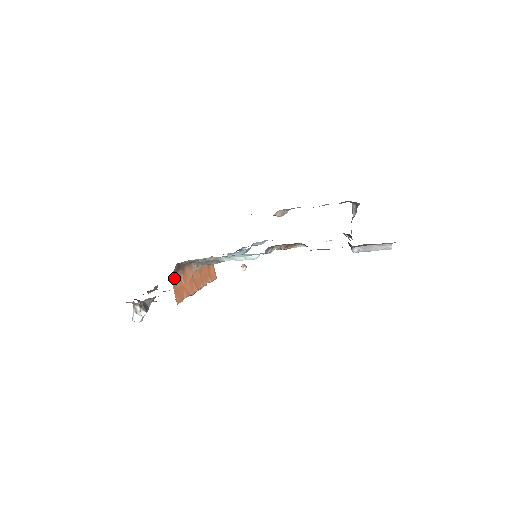
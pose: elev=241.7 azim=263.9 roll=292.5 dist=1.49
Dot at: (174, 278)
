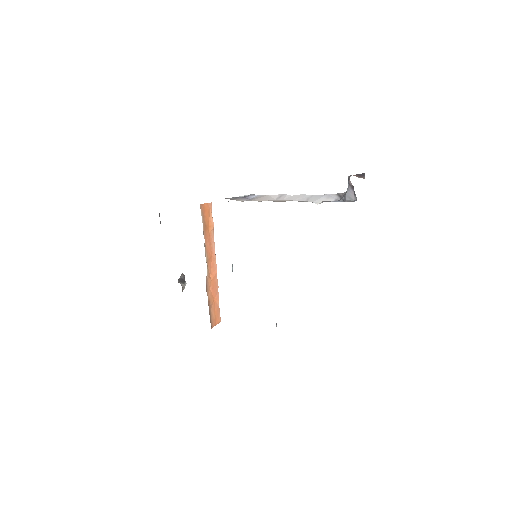
Dot at: (212, 324)
